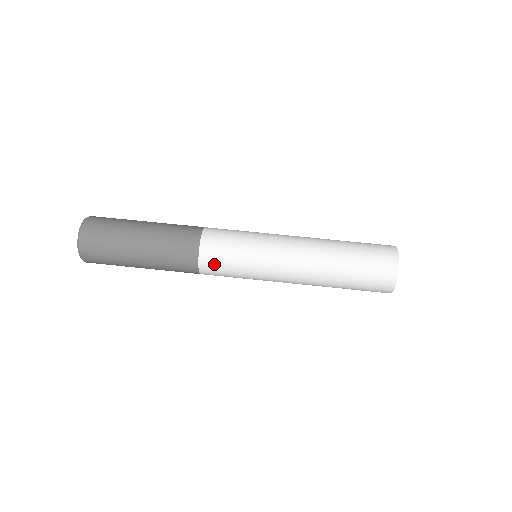
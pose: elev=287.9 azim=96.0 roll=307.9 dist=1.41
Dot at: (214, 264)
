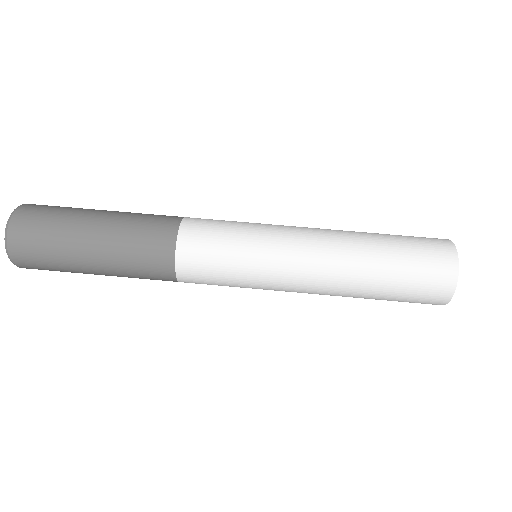
Dot at: (198, 251)
